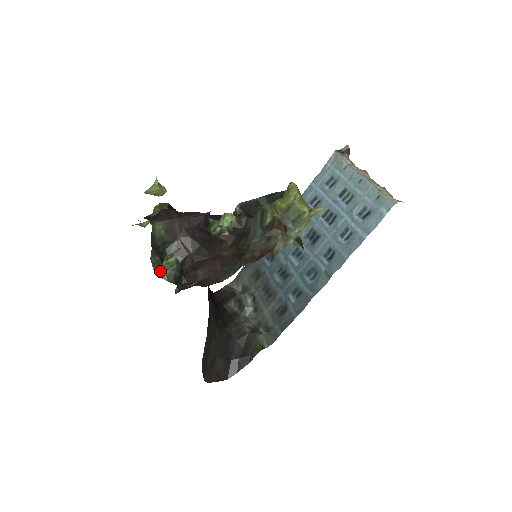
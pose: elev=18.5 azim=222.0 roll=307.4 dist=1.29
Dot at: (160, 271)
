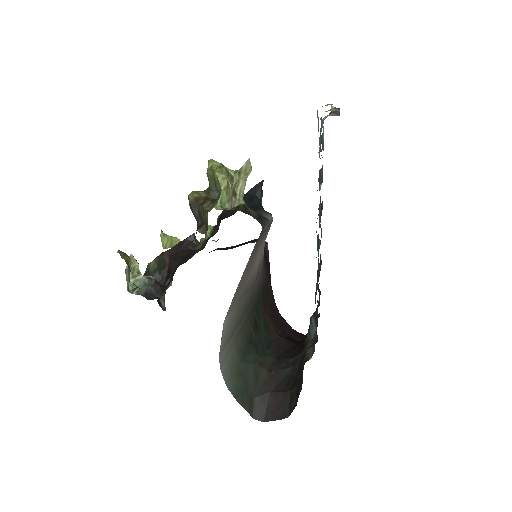
Dot at: (130, 288)
